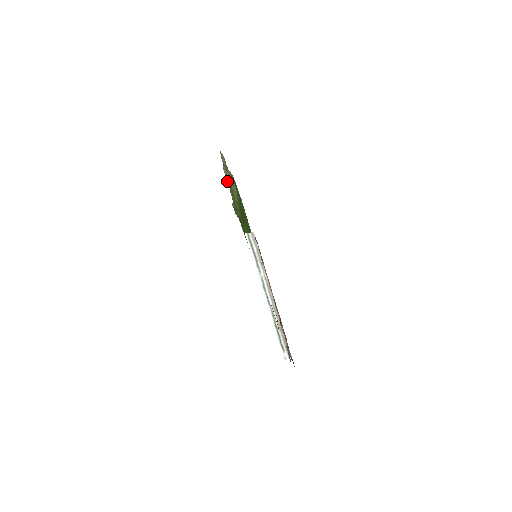
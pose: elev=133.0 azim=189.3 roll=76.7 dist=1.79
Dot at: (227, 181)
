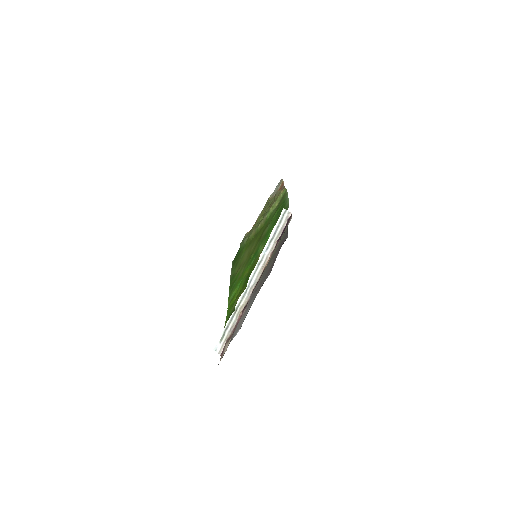
Dot at: (264, 207)
